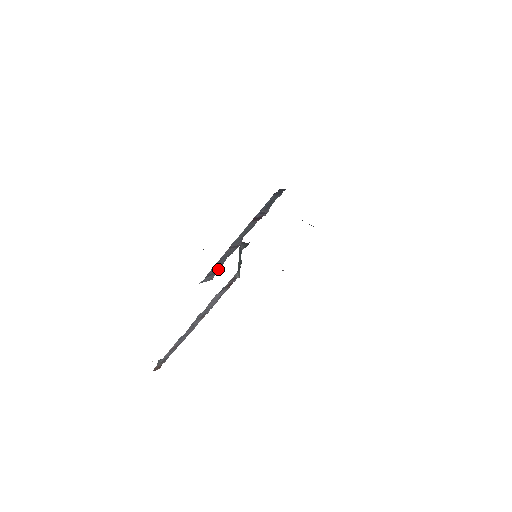
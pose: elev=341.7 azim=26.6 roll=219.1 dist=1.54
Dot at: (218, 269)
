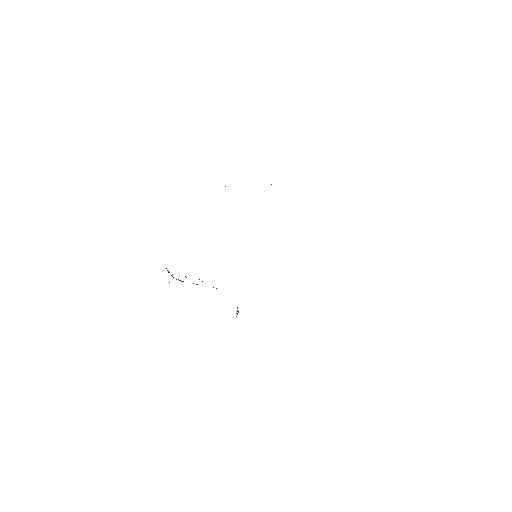
Dot at: occluded
